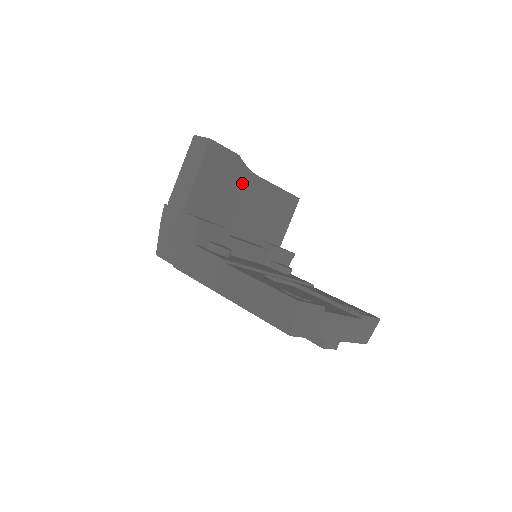
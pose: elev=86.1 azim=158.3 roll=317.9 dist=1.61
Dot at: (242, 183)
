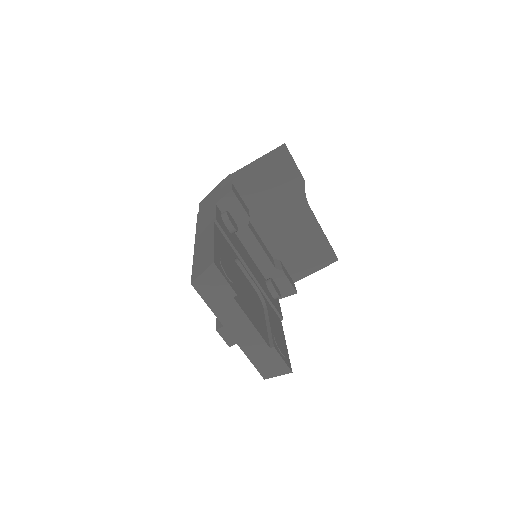
Dot at: (293, 203)
